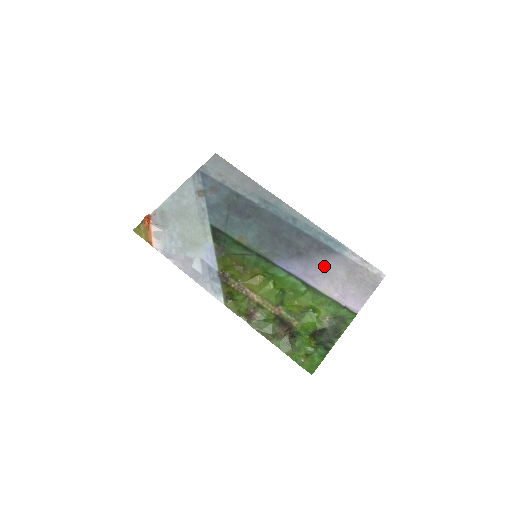
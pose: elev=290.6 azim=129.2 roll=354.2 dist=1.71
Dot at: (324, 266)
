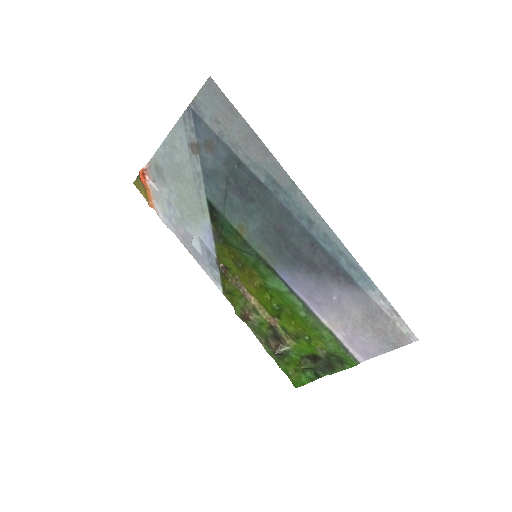
Dot at: (336, 297)
